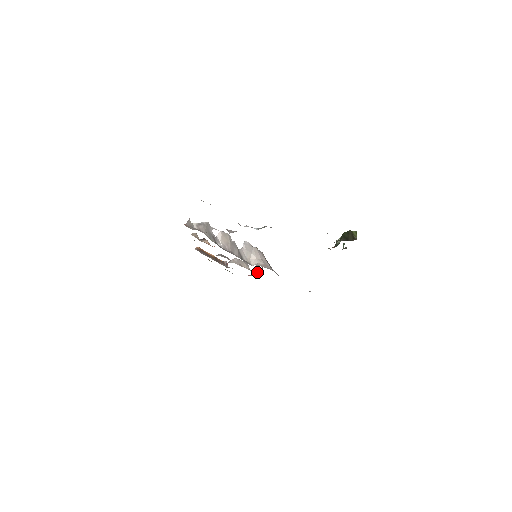
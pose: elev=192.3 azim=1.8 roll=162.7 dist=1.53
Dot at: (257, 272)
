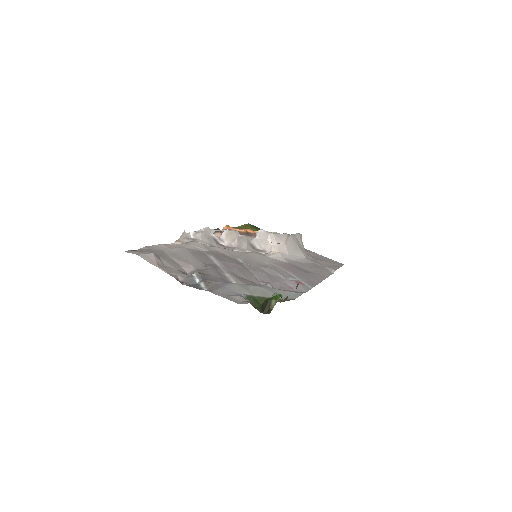
Dot at: occluded
